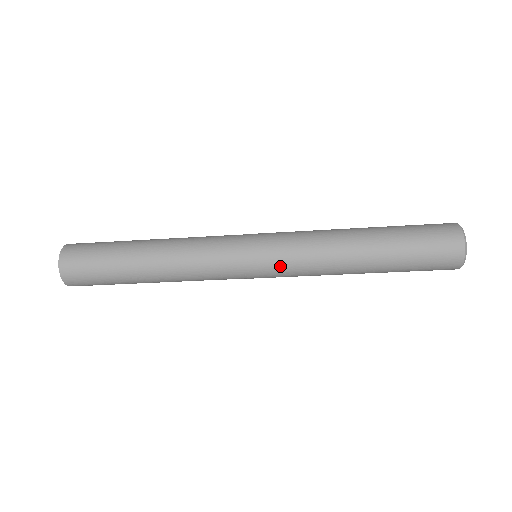
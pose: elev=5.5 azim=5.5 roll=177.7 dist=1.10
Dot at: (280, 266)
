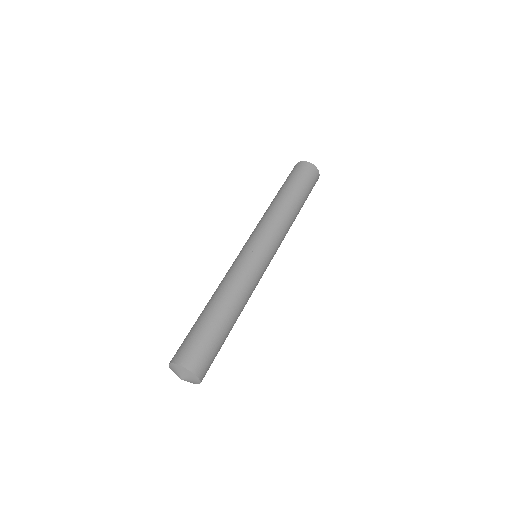
Dot at: (276, 245)
